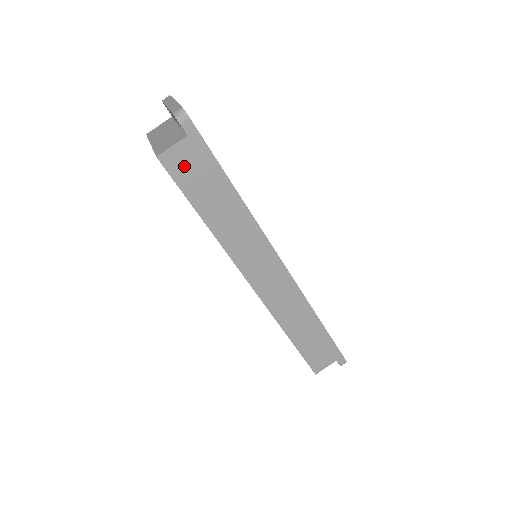
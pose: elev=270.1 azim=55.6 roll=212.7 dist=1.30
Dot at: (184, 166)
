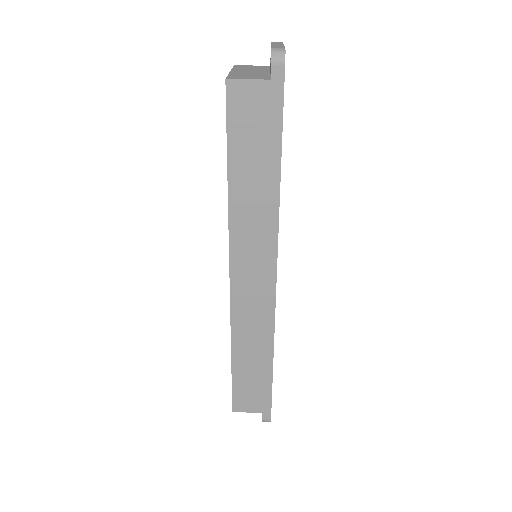
Dot at: (246, 109)
